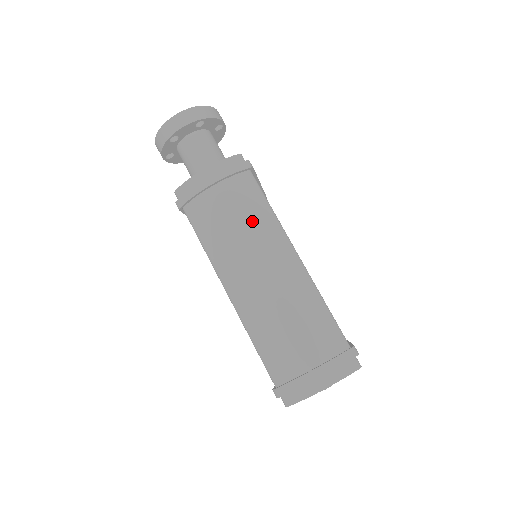
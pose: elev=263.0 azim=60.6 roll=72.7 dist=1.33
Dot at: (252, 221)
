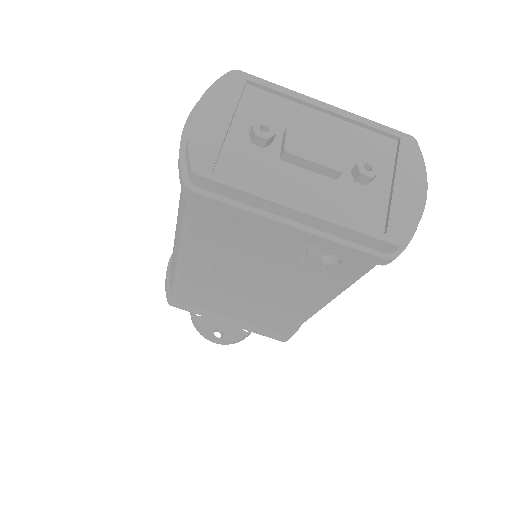
Dot at: occluded
